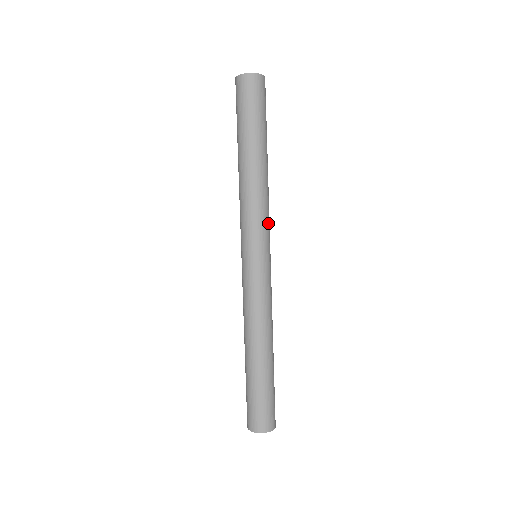
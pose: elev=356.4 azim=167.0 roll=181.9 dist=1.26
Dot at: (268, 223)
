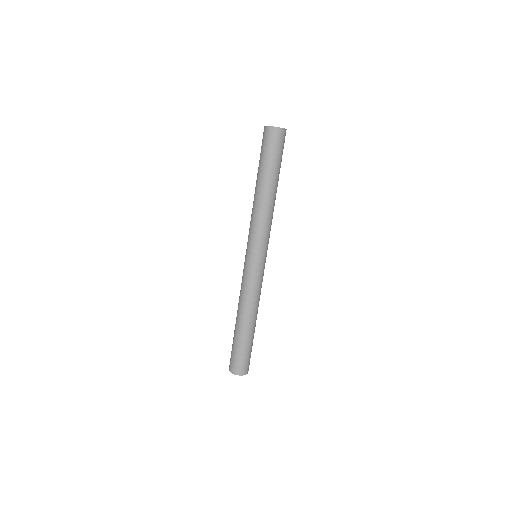
Dot at: occluded
